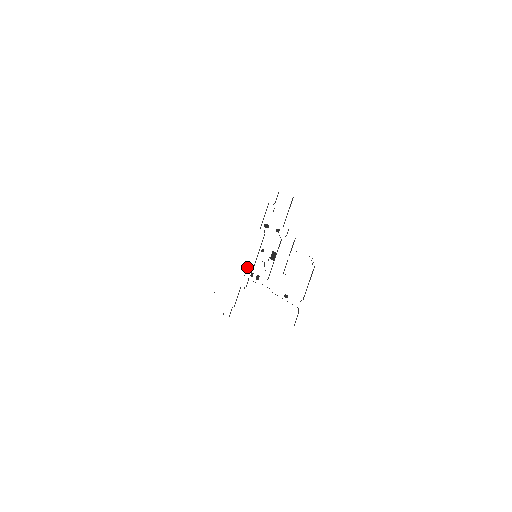
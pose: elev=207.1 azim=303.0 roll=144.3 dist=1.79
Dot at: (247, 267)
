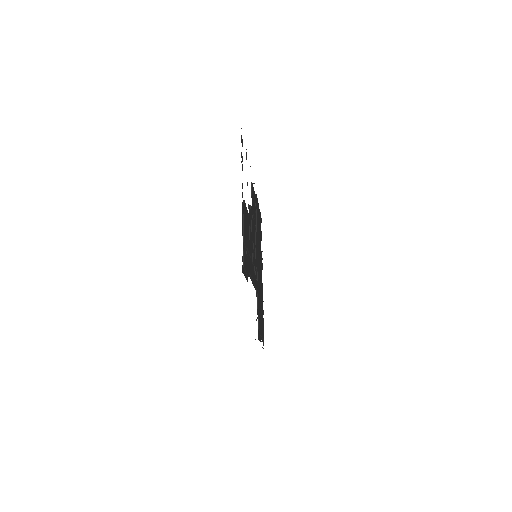
Dot at: (257, 273)
